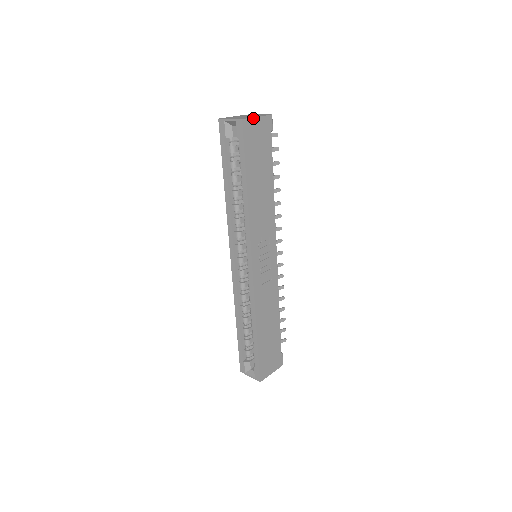
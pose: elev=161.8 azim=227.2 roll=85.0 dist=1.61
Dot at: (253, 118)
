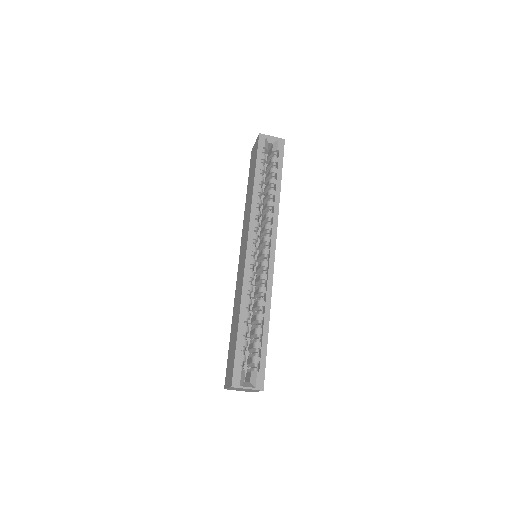
Dot at: occluded
